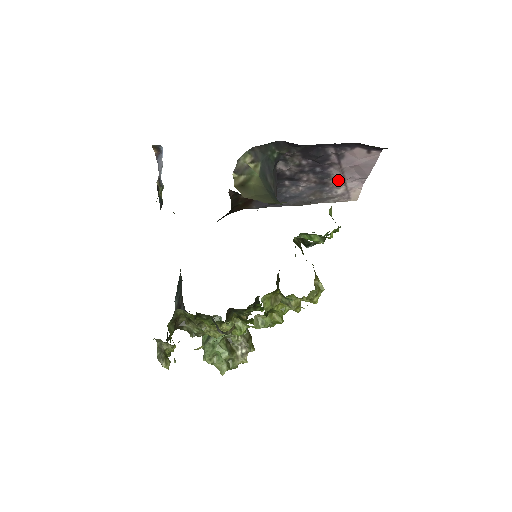
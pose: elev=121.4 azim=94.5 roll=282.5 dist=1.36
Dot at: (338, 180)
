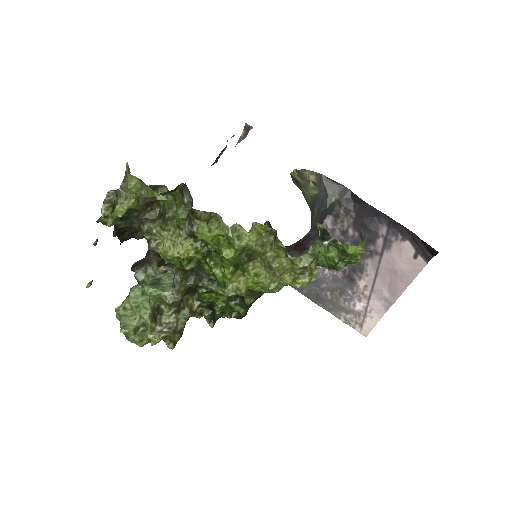
Dot at: (366, 285)
